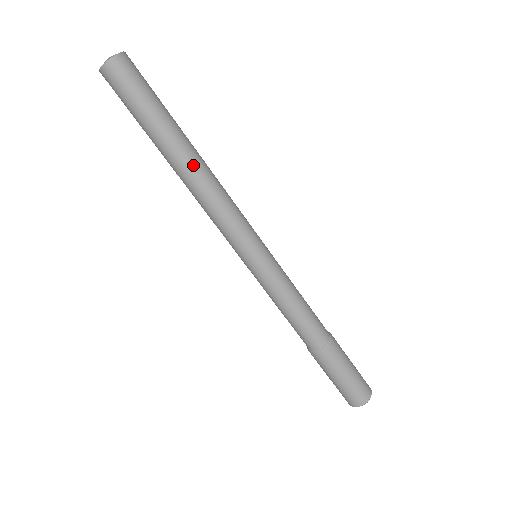
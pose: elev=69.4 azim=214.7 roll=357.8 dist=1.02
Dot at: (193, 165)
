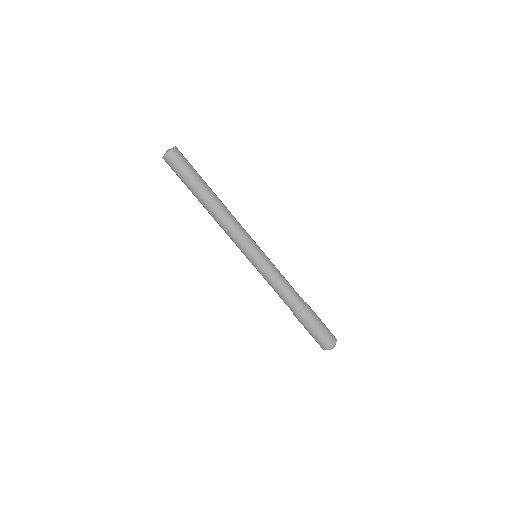
Dot at: (213, 207)
